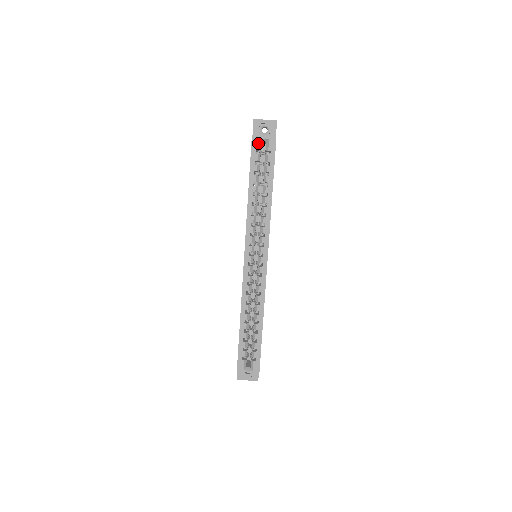
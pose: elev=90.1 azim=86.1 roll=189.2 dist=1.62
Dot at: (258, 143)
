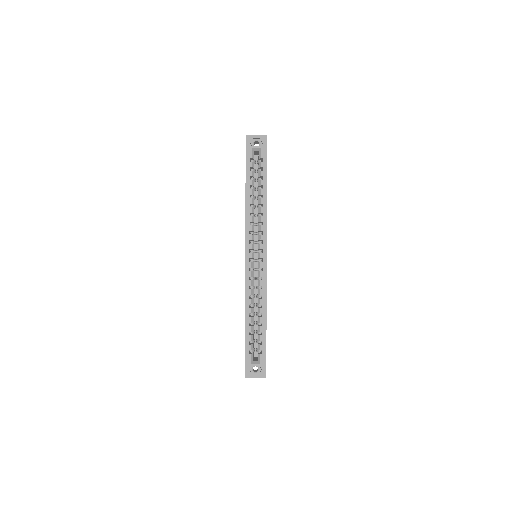
Dot at: (251, 152)
